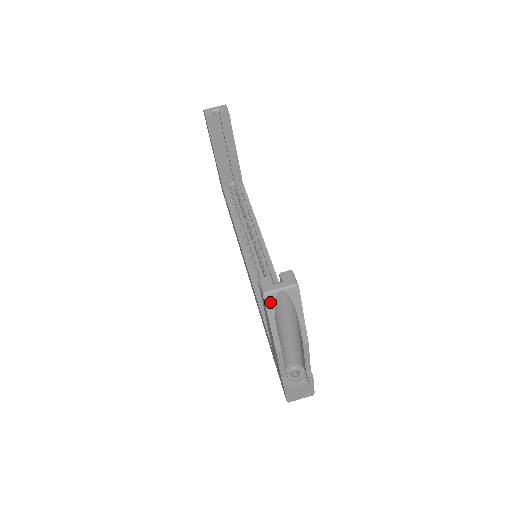
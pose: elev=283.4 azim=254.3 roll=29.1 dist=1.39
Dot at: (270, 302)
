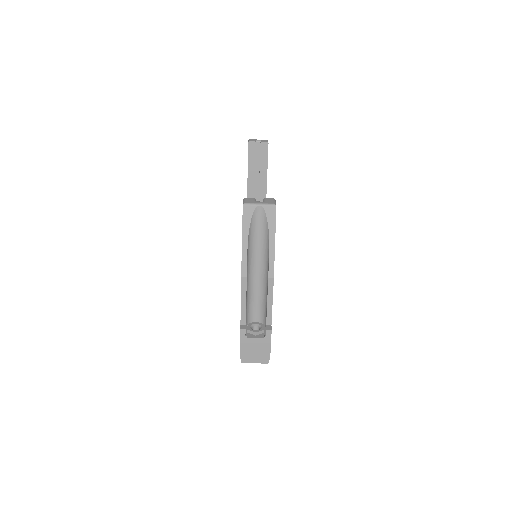
Dot at: (247, 215)
